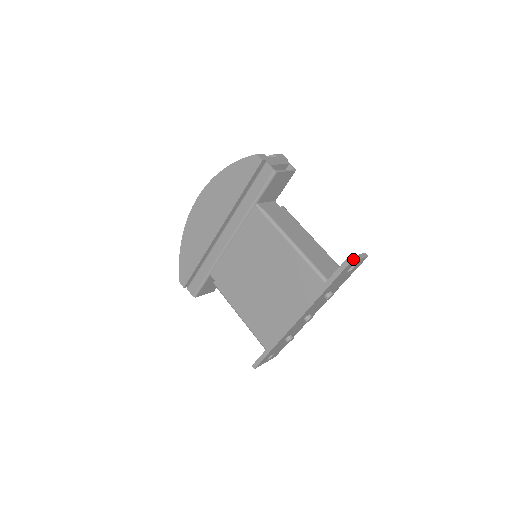
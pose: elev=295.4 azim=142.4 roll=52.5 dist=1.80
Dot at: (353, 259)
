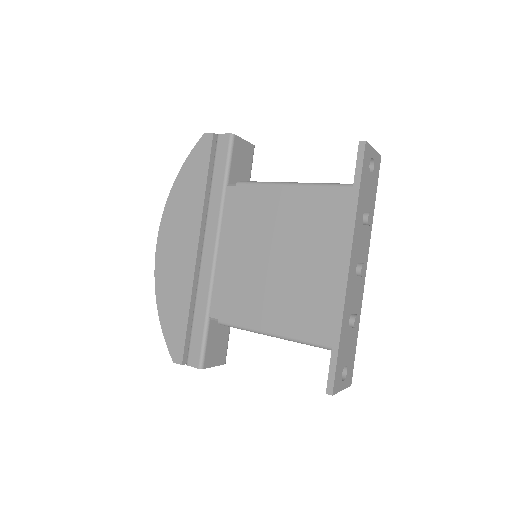
Dot at: occluded
